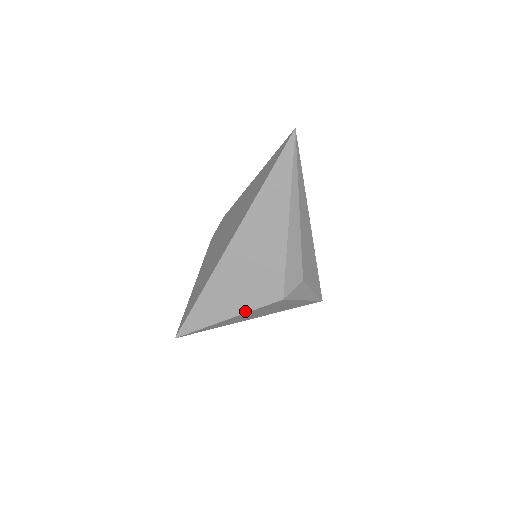
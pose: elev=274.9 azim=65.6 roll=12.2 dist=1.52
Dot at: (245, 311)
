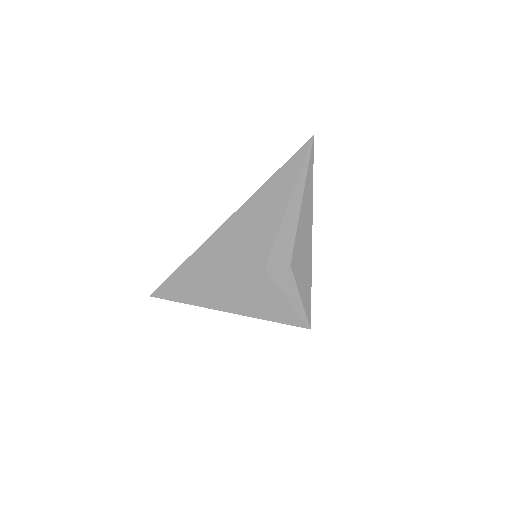
Dot at: (225, 276)
